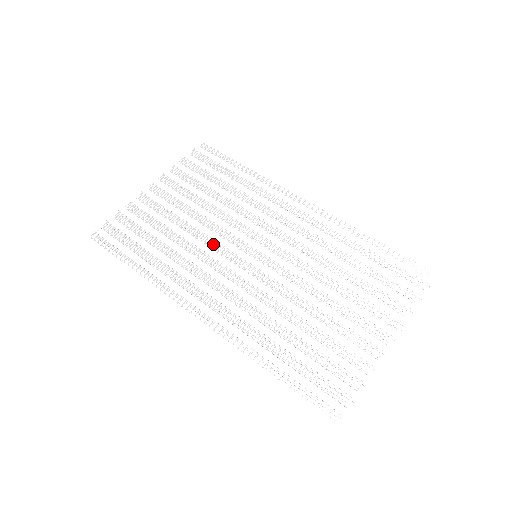
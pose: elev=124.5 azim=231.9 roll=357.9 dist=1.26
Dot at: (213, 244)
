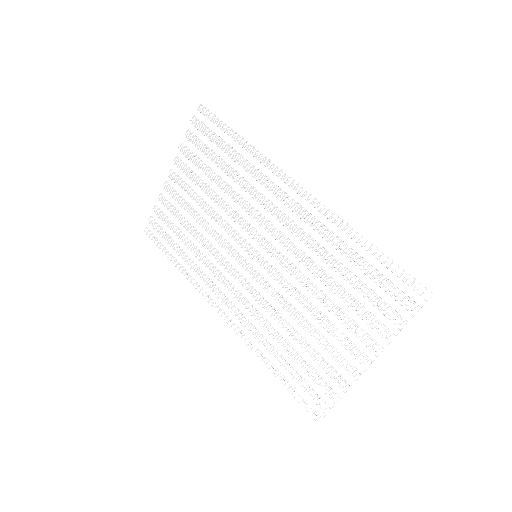
Dot at: (221, 243)
